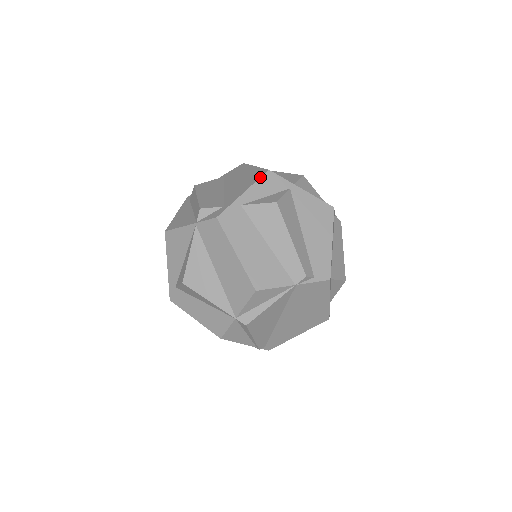
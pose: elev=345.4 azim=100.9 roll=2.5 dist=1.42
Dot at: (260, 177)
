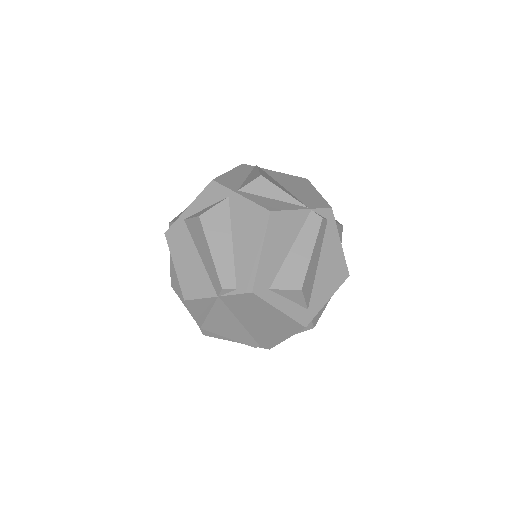
Dot at: (204, 189)
